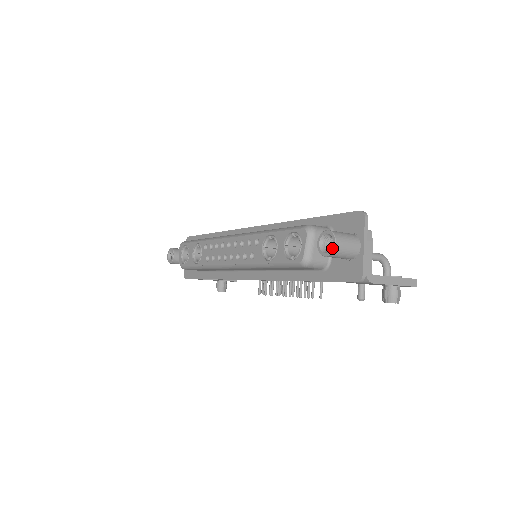
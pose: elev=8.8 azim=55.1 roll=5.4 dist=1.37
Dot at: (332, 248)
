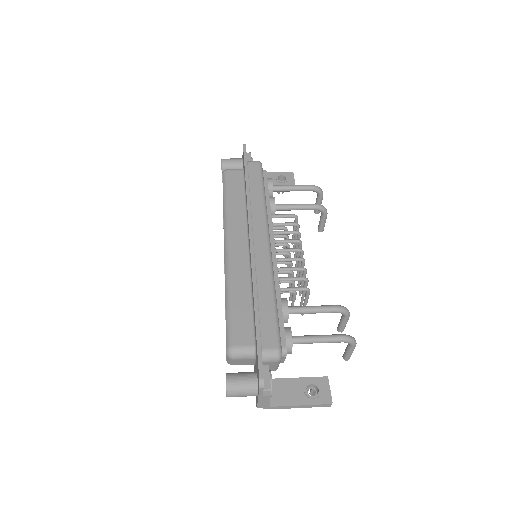
Dot at: (226, 395)
